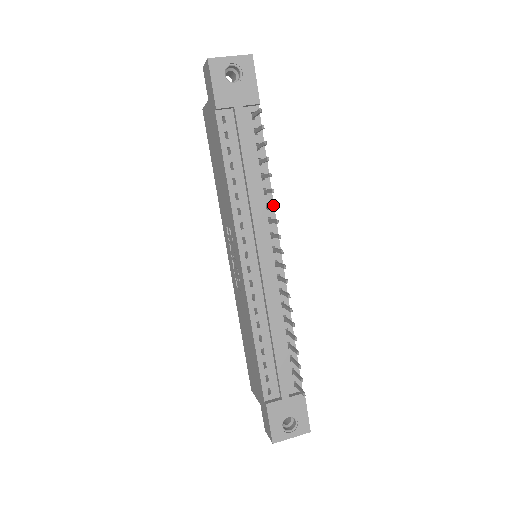
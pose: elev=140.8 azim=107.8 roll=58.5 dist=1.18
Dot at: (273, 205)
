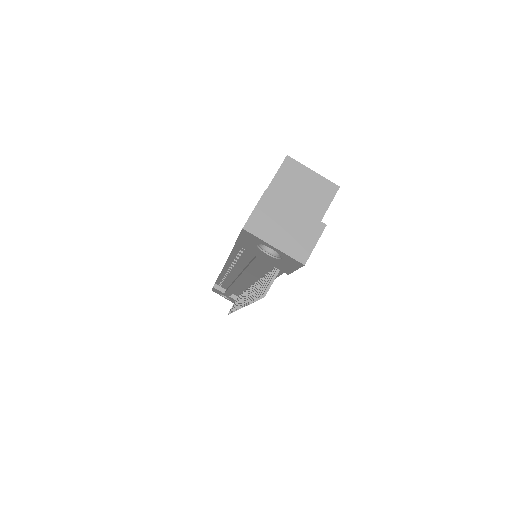
Dot at: (248, 301)
